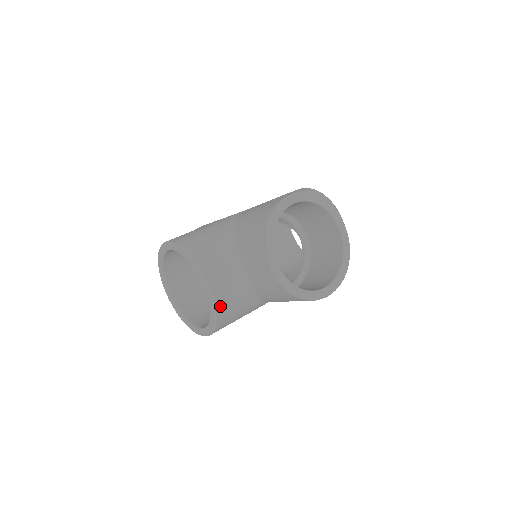
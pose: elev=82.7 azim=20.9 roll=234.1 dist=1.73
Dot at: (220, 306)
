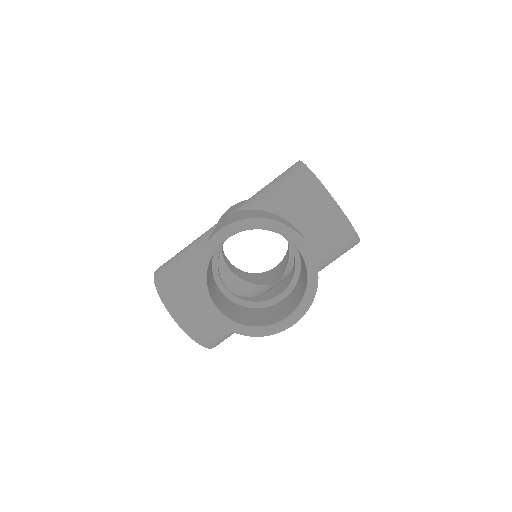
Dot at: occluded
